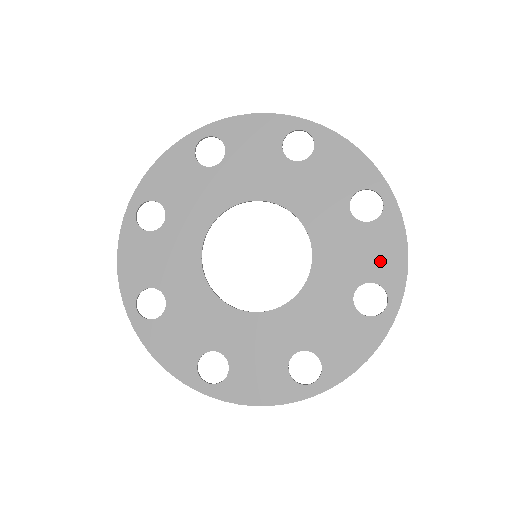
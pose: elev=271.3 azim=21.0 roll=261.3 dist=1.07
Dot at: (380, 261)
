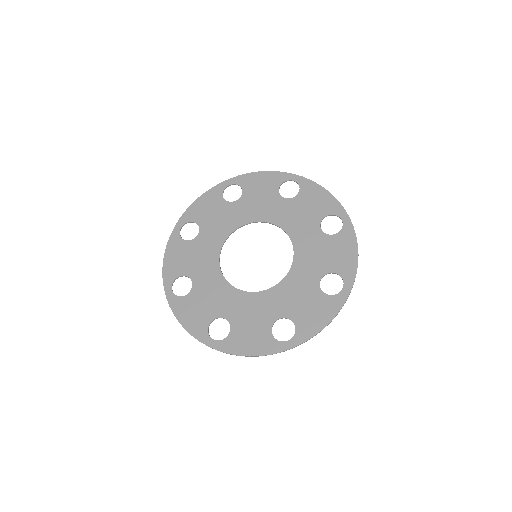
Dot at: (308, 316)
